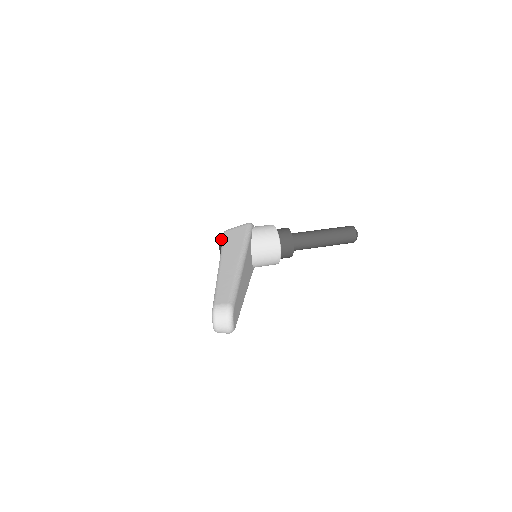
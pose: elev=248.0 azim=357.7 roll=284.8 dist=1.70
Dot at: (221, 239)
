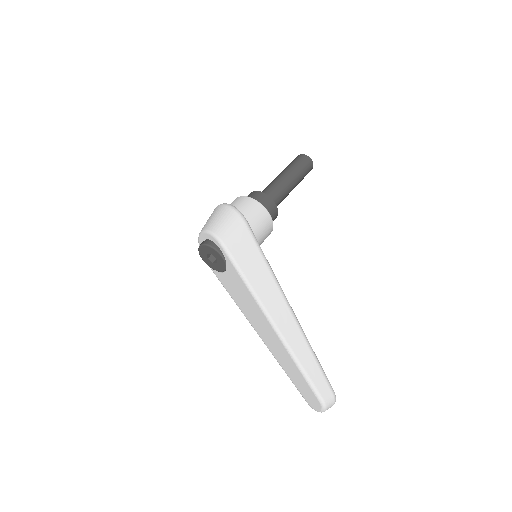
Dot at: (220, 254)
